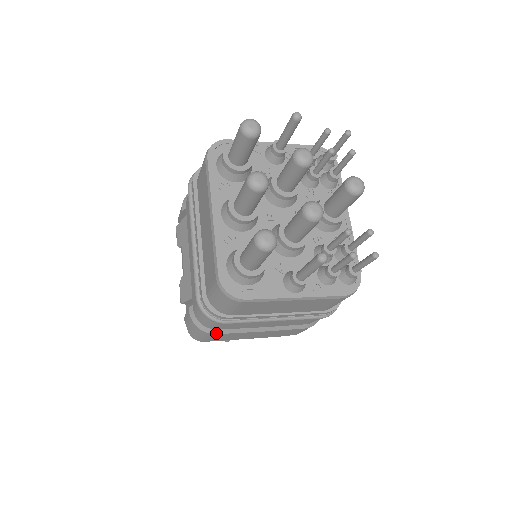
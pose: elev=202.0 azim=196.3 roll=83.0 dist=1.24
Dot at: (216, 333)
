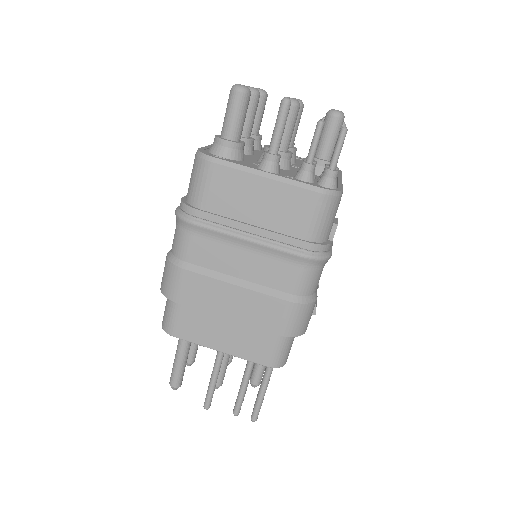
Dot at: (185, 268)
